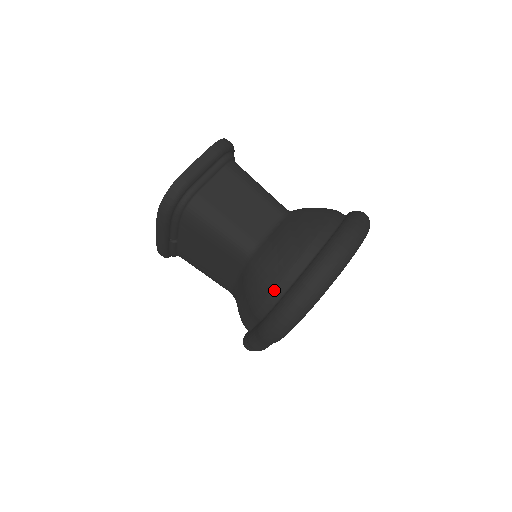
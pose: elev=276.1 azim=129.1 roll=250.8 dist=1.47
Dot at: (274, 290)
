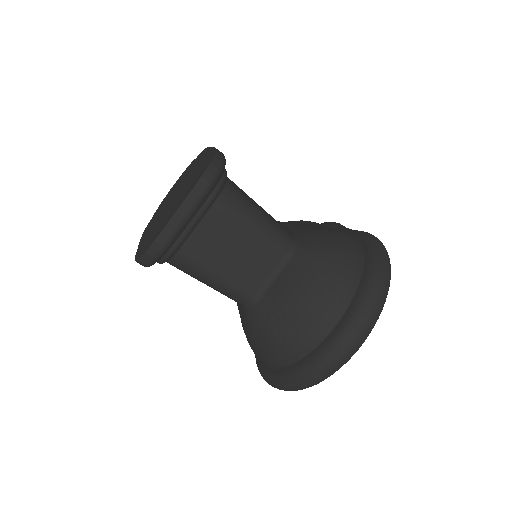
Dot at: (272, 360)
